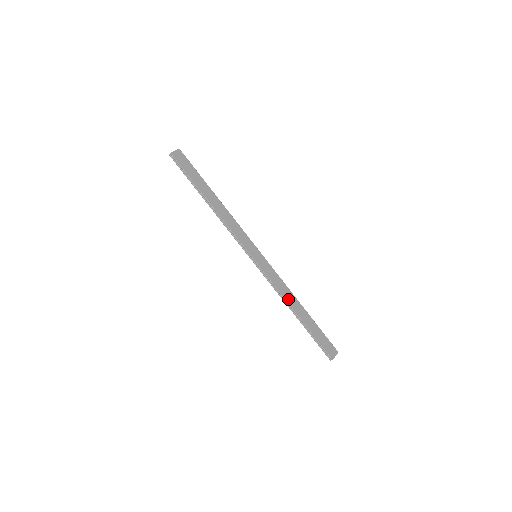
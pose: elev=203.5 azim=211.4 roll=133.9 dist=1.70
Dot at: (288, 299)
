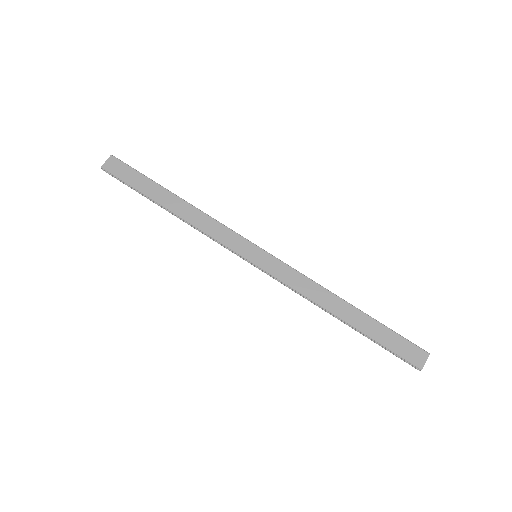
Dot at: (321, 301)
